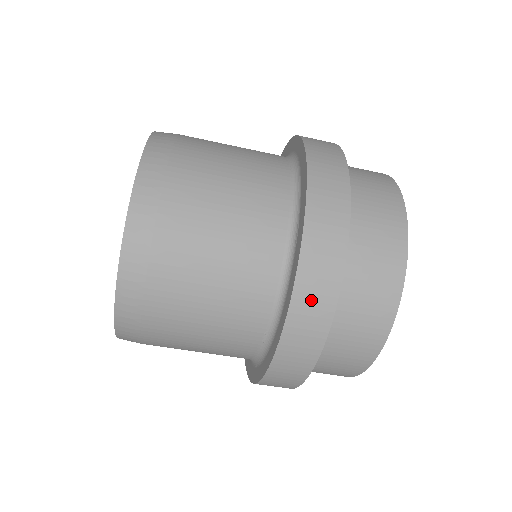
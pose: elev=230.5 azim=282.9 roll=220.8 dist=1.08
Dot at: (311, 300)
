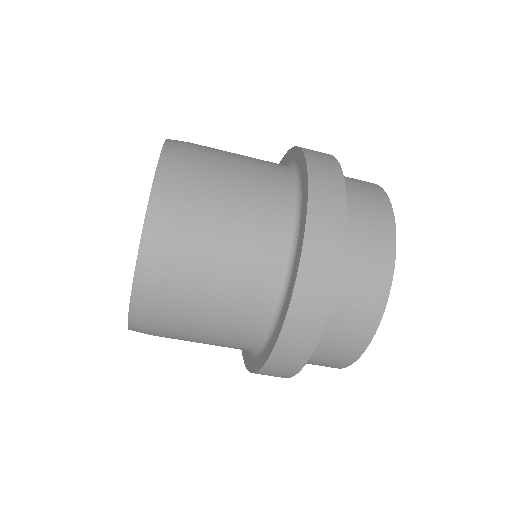
Dot at: (317, 264)
